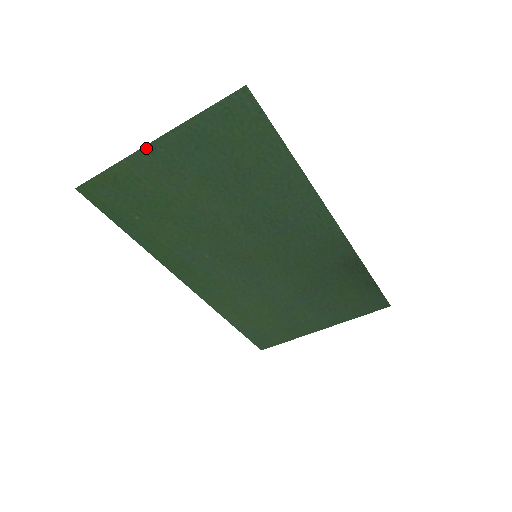
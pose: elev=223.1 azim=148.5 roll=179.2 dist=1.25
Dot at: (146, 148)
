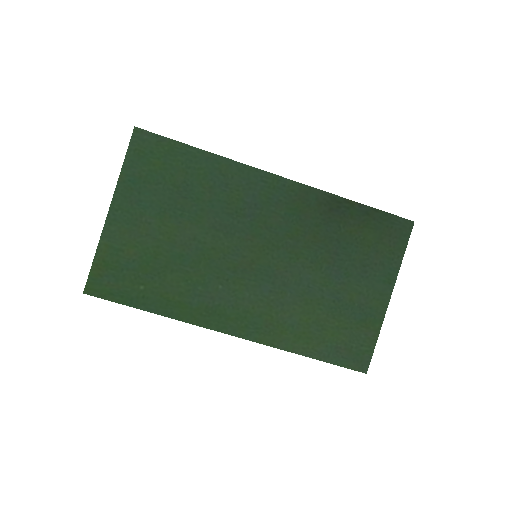
Dot at: (108, 219)
